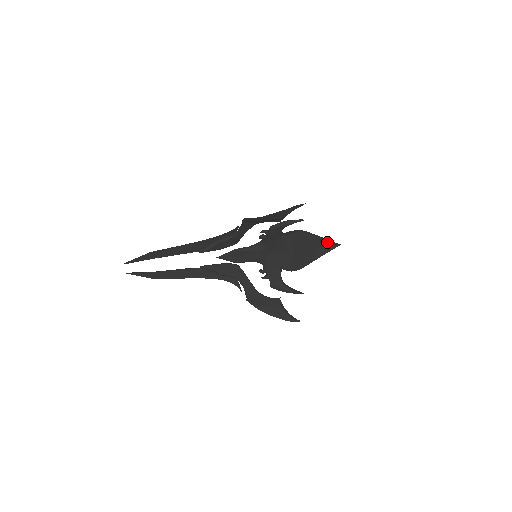
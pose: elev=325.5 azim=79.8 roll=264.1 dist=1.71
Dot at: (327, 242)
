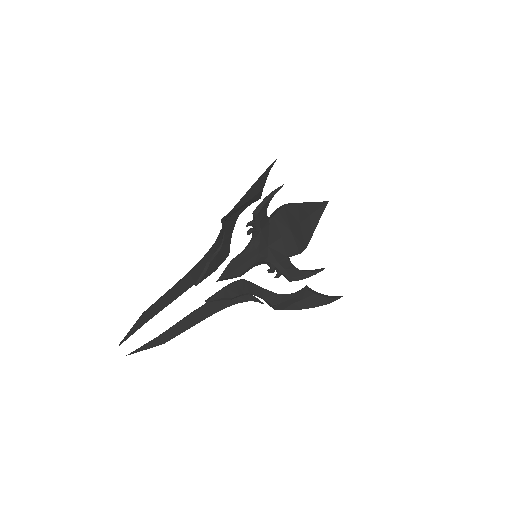
Dot at: (315, 205)
